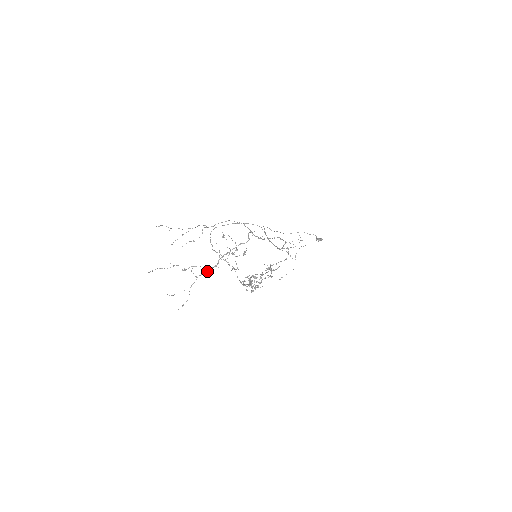
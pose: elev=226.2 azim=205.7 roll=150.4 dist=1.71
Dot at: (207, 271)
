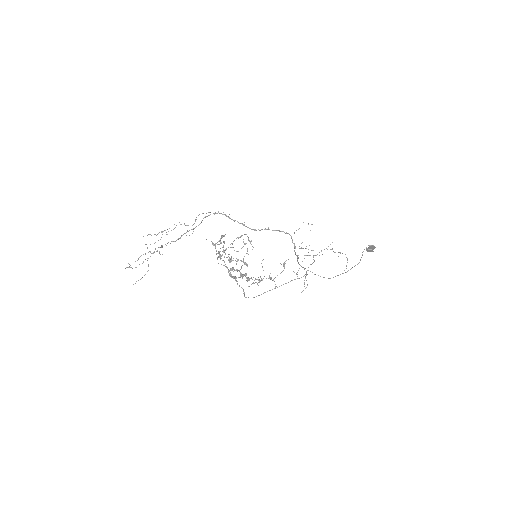
Dot at: occluded
